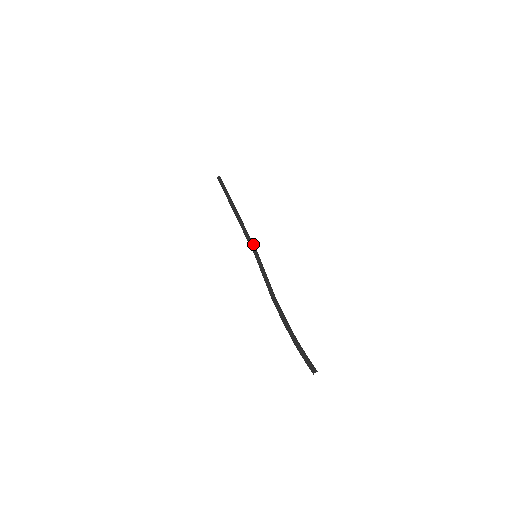
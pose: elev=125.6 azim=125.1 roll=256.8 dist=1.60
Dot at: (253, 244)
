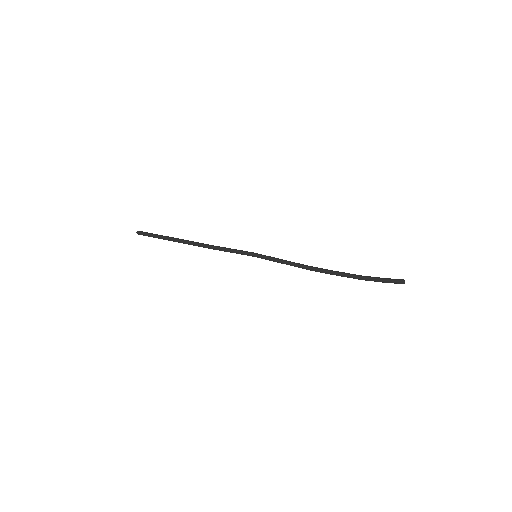
Dot at: (242, 251)
